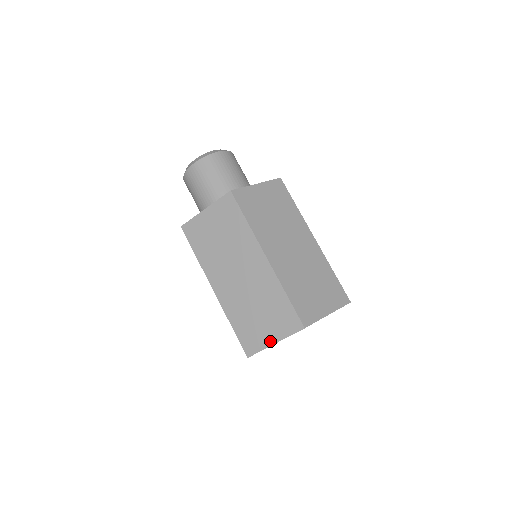
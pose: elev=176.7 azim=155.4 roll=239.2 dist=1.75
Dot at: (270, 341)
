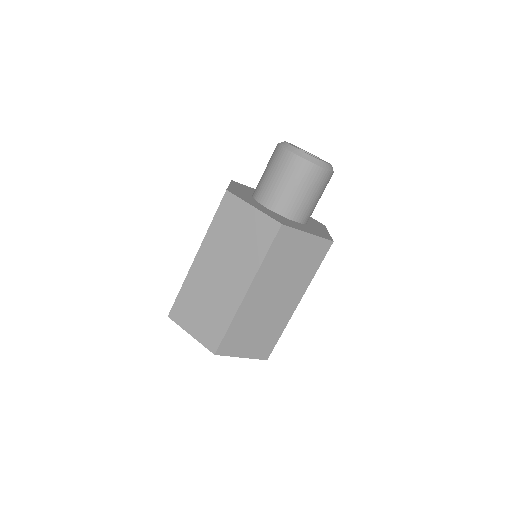
Dot at: (241, 354)
